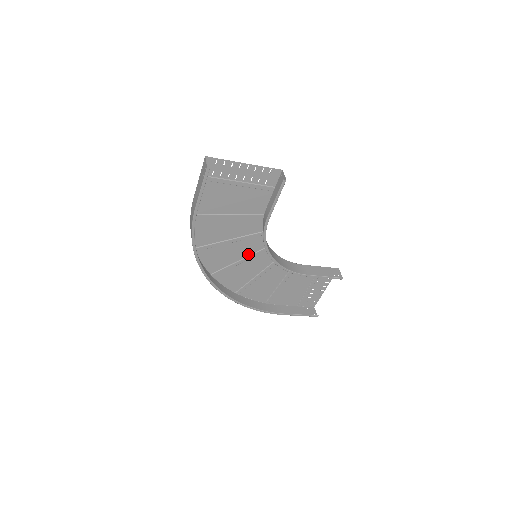
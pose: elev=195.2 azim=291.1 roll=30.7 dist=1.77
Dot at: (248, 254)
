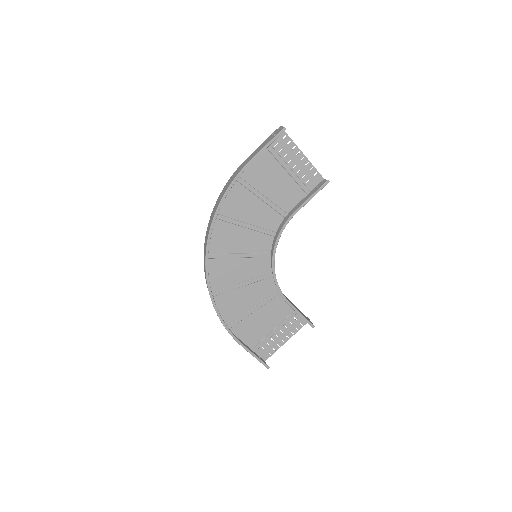
Dot at: (249, 251)
